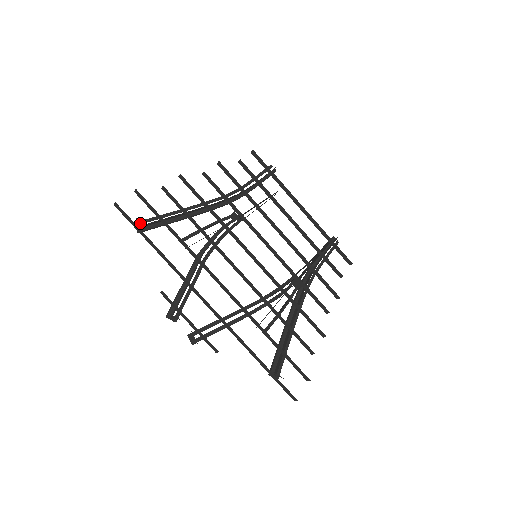
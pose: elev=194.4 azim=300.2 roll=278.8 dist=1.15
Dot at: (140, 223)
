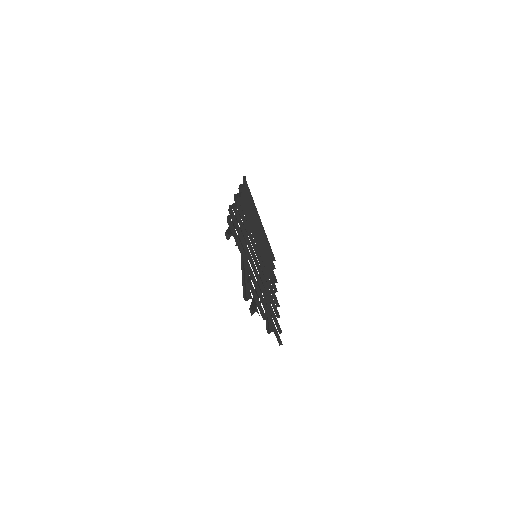
Dot at: (228, 233)
